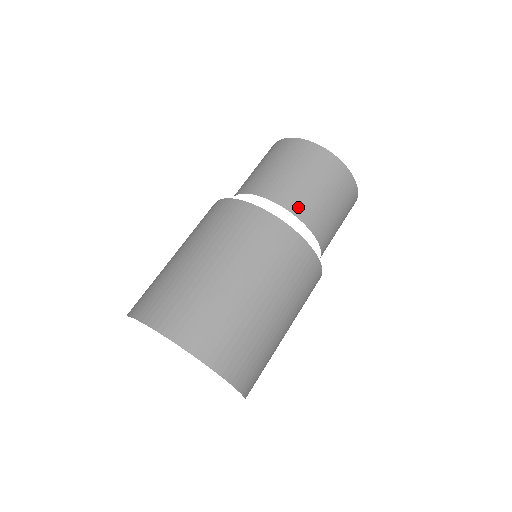
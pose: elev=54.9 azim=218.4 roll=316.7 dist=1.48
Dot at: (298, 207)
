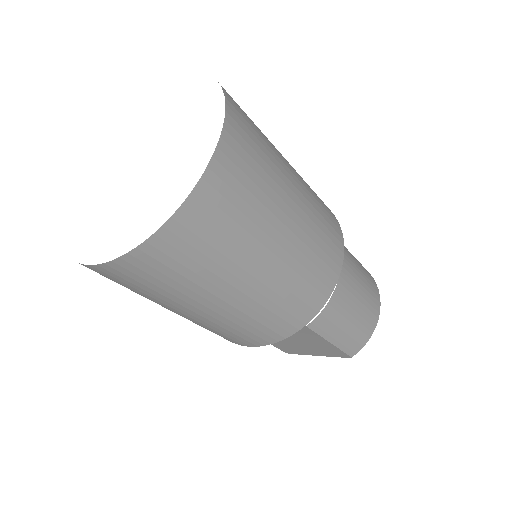
Dot at: (344, 252)
